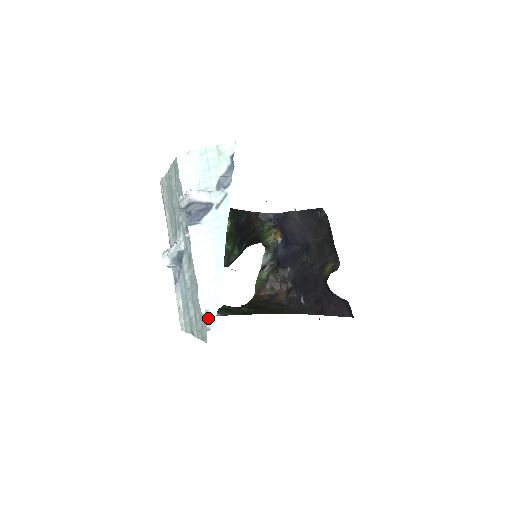
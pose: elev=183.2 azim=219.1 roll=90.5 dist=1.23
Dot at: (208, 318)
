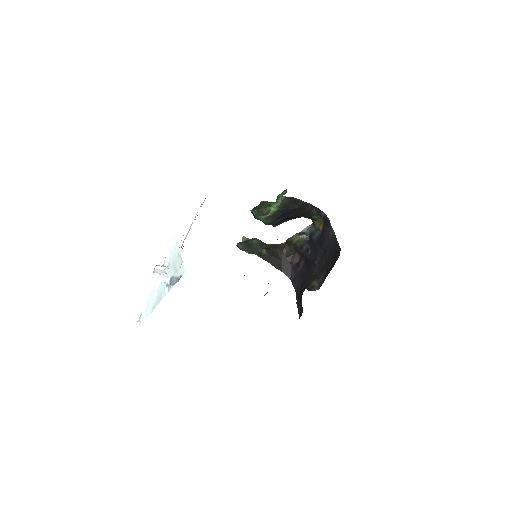
Dot at: (139, 319)
